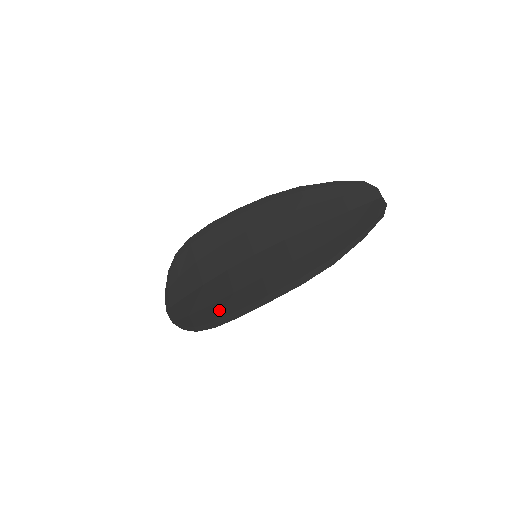
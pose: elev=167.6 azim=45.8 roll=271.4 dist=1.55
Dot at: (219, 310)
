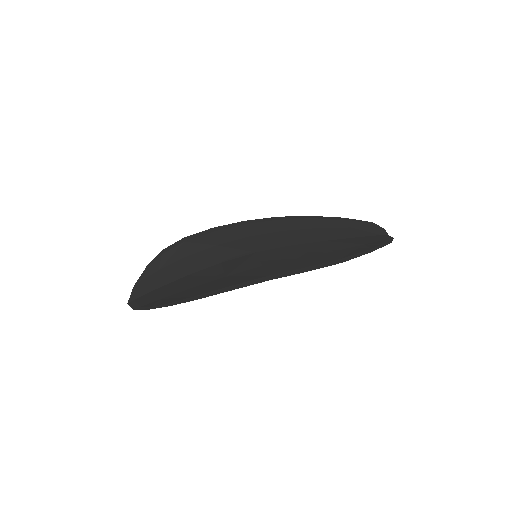
Dot at: (204, 288)
